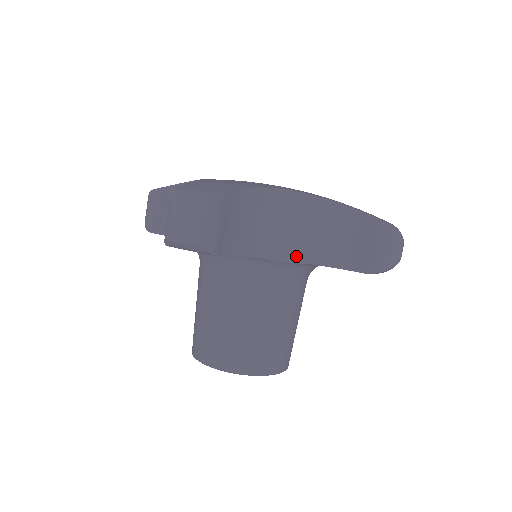
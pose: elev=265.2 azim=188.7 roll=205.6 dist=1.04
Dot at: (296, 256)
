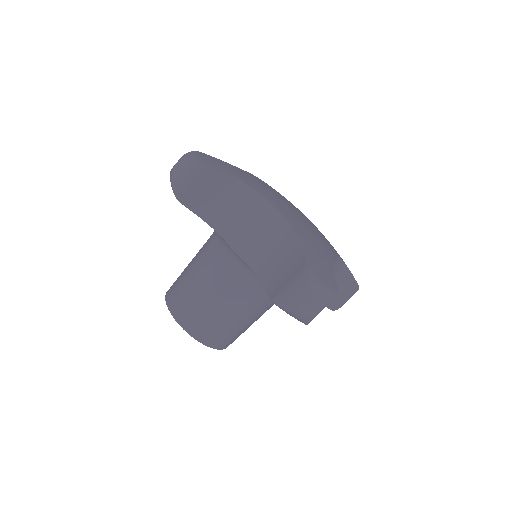
Dot at: occluded
